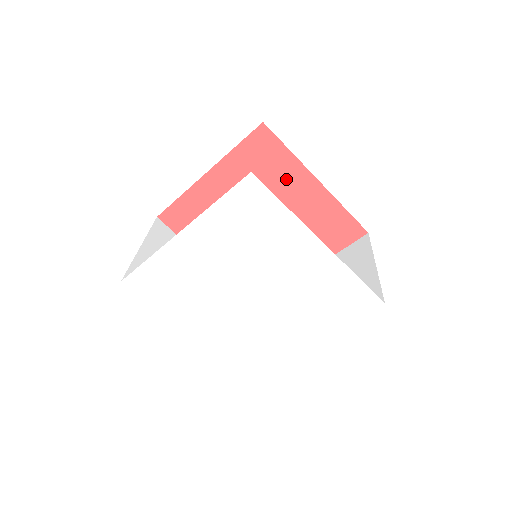
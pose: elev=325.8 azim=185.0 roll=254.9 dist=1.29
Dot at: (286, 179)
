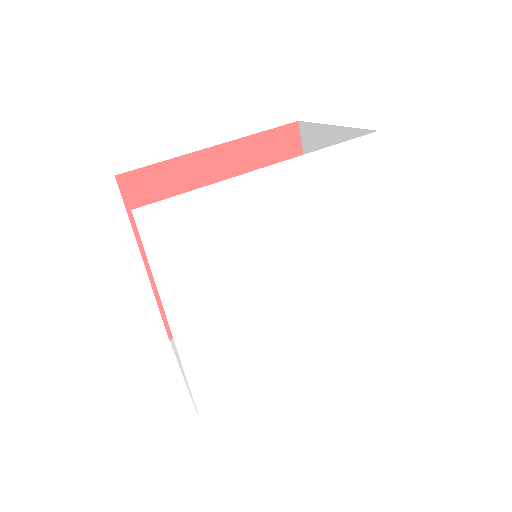
Dot at: (192, 182)
